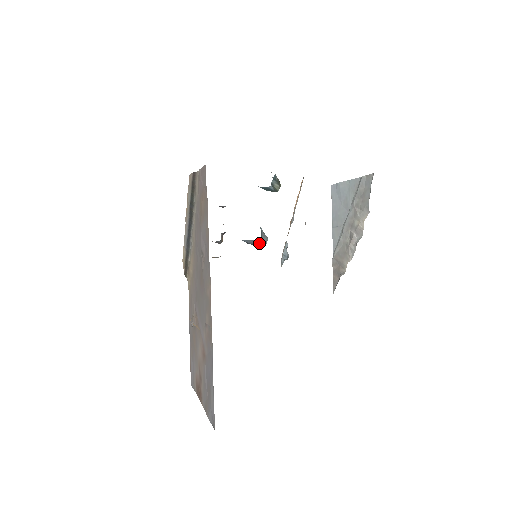
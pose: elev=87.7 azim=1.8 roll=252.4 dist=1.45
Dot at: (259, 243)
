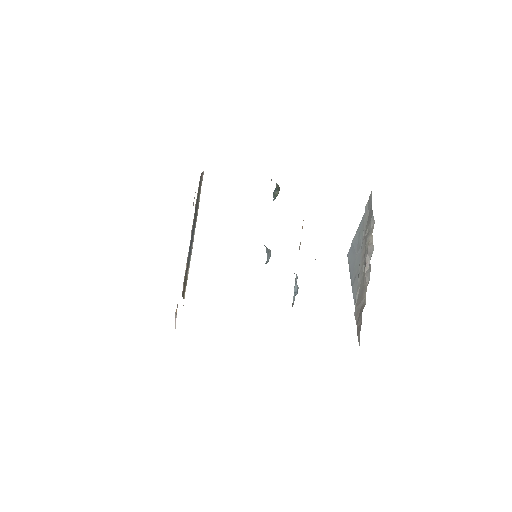
Dot at: occluded
